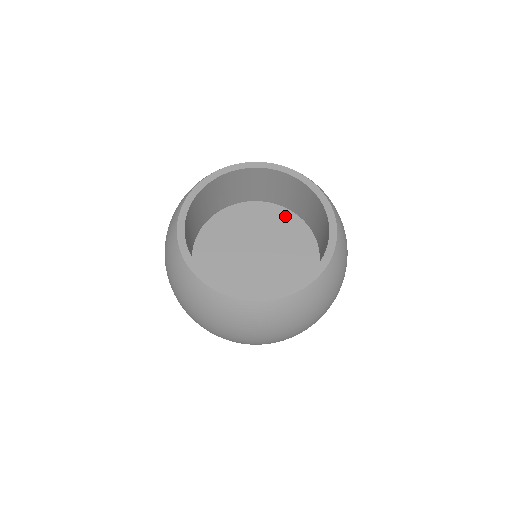
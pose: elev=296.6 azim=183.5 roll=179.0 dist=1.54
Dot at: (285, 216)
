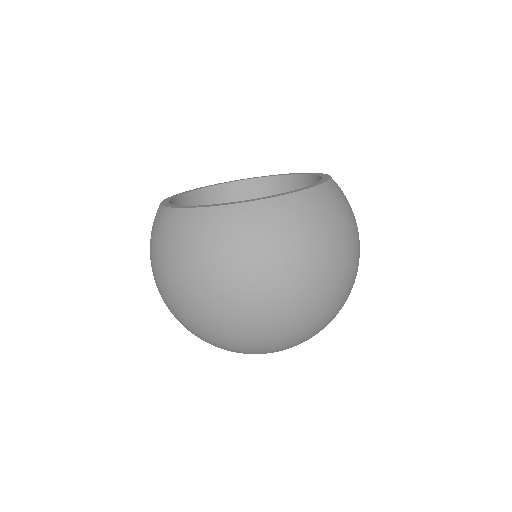
Dot at: occluded
